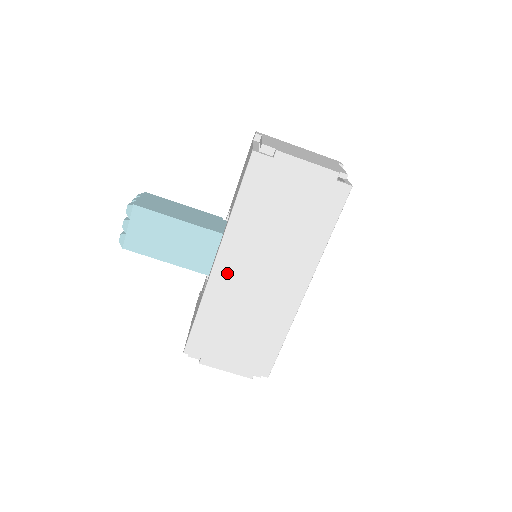
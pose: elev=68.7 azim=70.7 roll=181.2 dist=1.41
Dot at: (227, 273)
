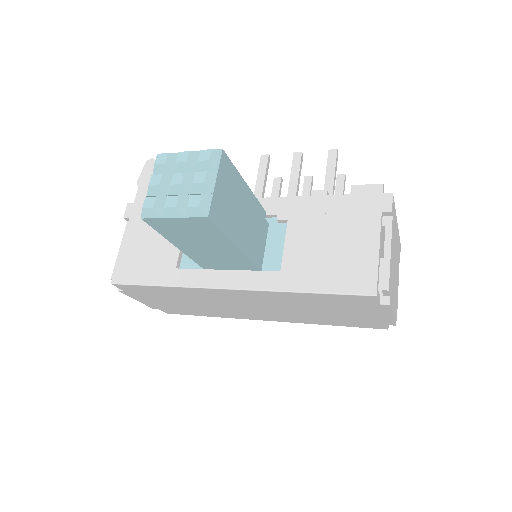
Dot at: (226, 295)
